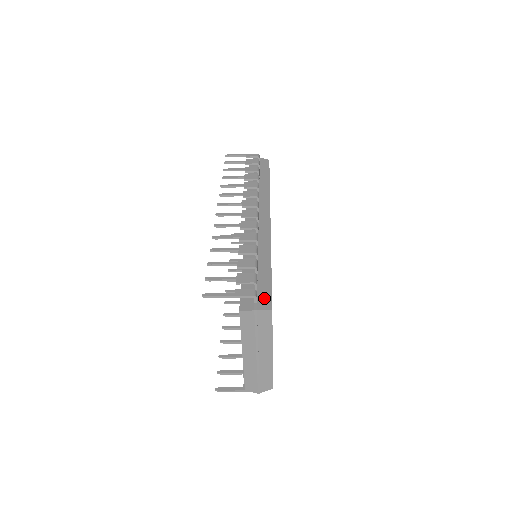
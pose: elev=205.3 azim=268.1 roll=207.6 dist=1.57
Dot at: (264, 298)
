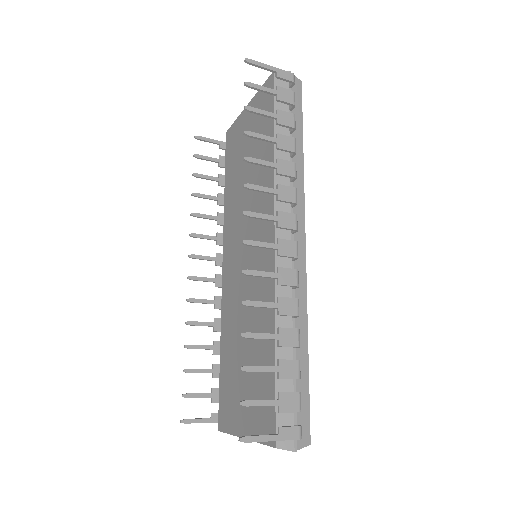
Dot at: (303, 425)
